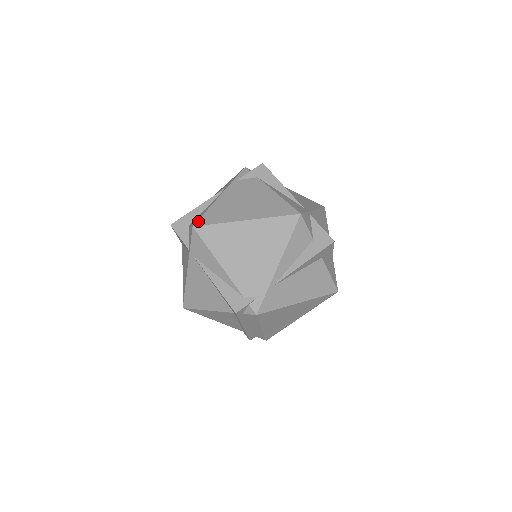
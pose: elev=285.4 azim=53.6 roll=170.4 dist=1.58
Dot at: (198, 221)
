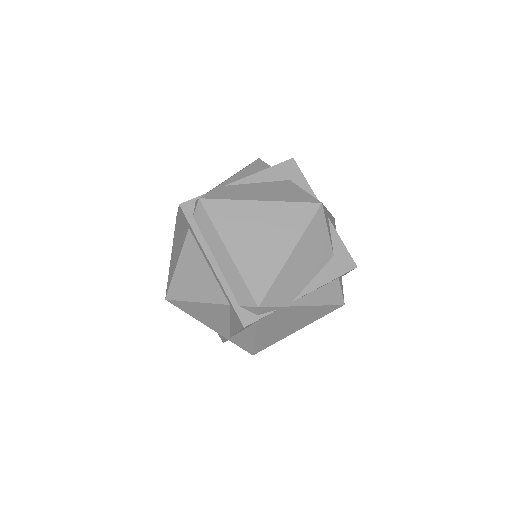
Dot at: occluded
